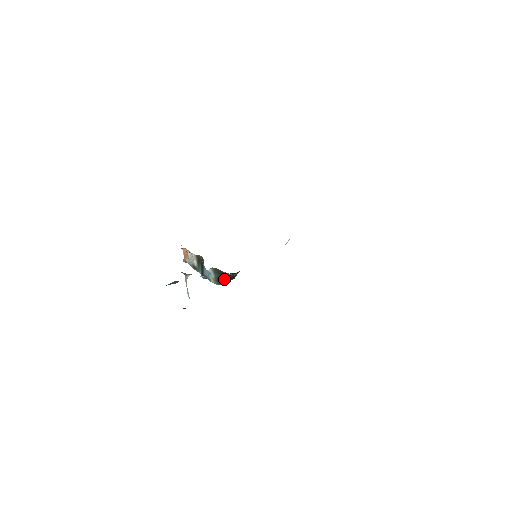
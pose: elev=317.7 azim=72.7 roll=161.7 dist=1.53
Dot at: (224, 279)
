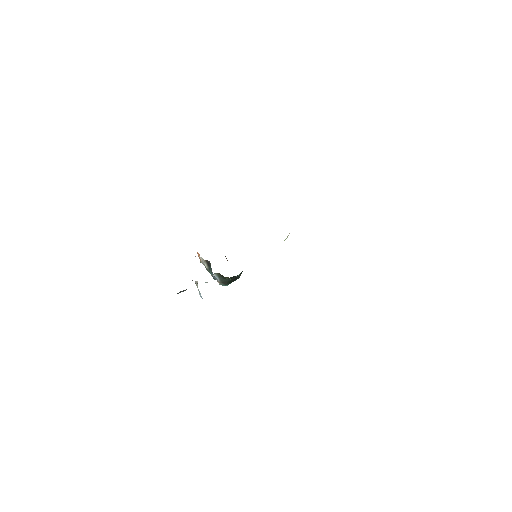
Dot at: (228, 281)
